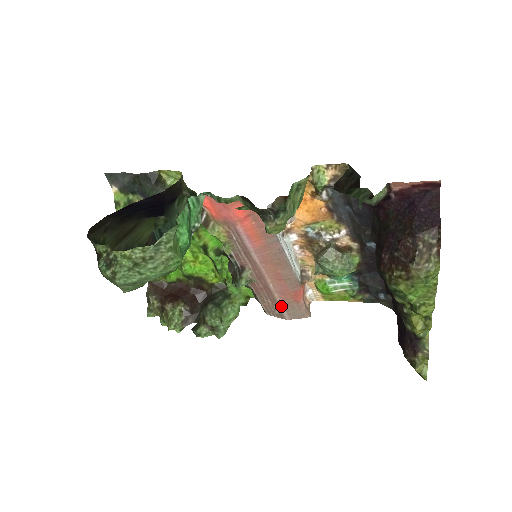
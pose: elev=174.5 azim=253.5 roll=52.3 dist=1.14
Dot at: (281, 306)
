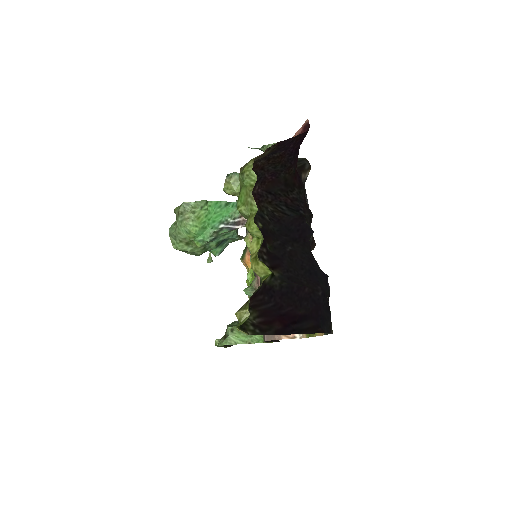
Dot at: occluded
